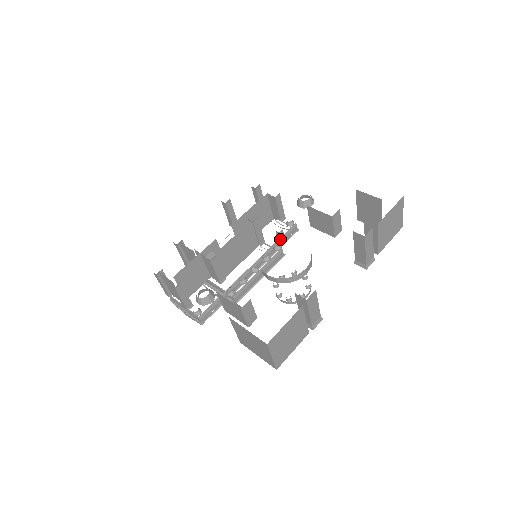
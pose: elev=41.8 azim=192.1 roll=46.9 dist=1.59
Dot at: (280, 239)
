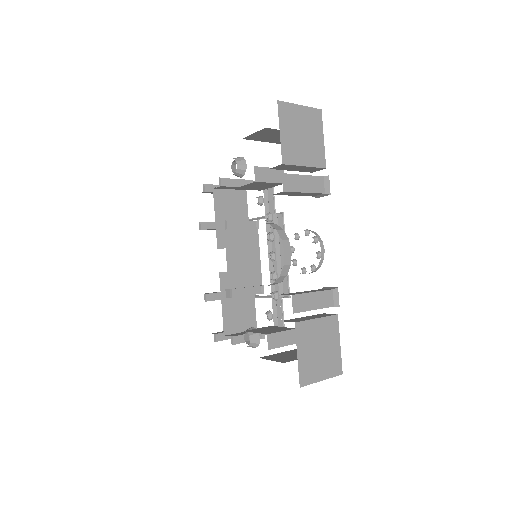
Dot at: (265, 205)
